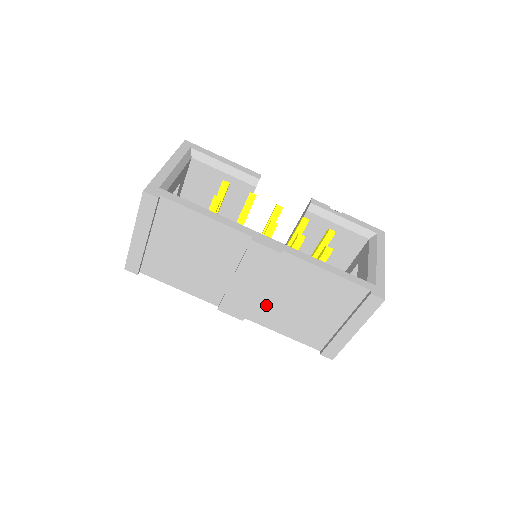
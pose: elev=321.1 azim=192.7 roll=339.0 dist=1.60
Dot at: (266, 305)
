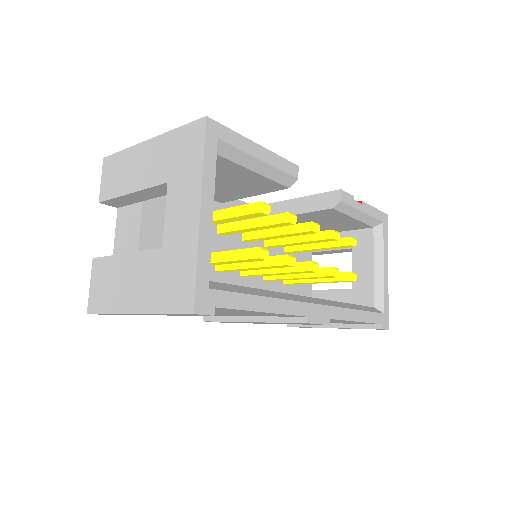
Dot at: occluded
